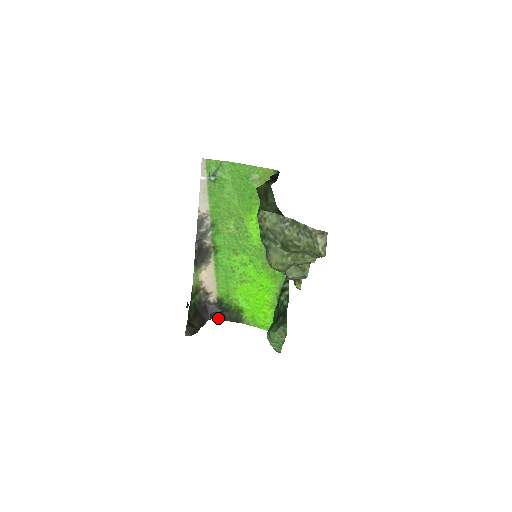
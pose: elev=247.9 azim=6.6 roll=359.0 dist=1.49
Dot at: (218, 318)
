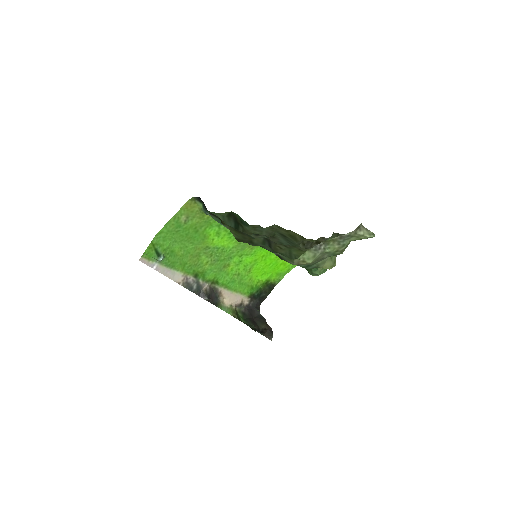
Dot at: occluded
